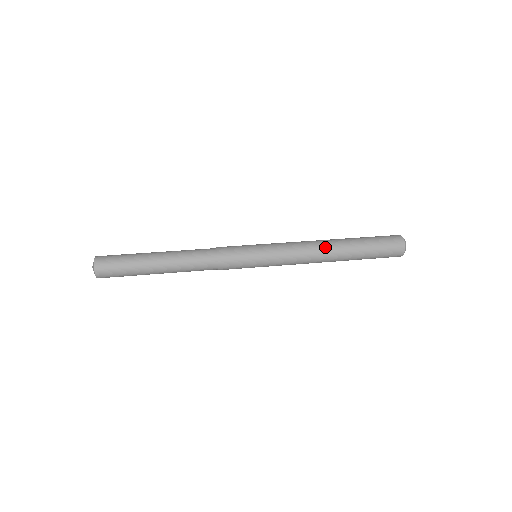
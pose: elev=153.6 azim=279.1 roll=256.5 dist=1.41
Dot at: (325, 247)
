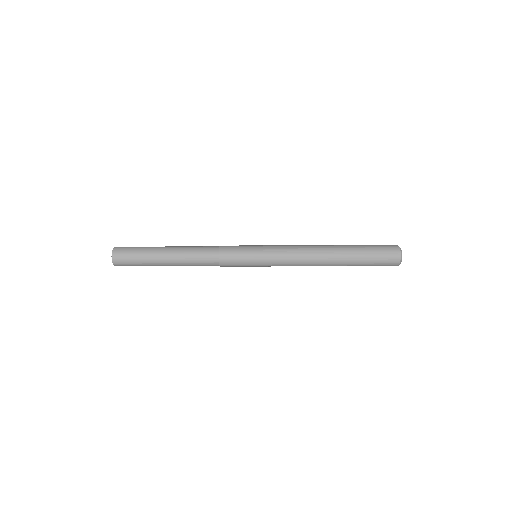
Dot at: (321, 252)
